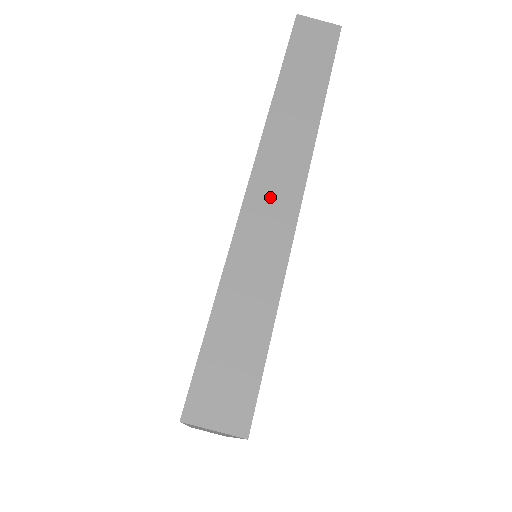
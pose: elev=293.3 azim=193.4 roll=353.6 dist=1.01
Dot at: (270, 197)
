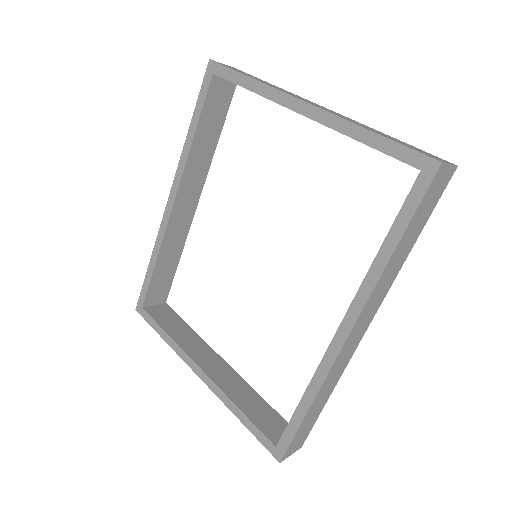
Dot at: (351, 344)
